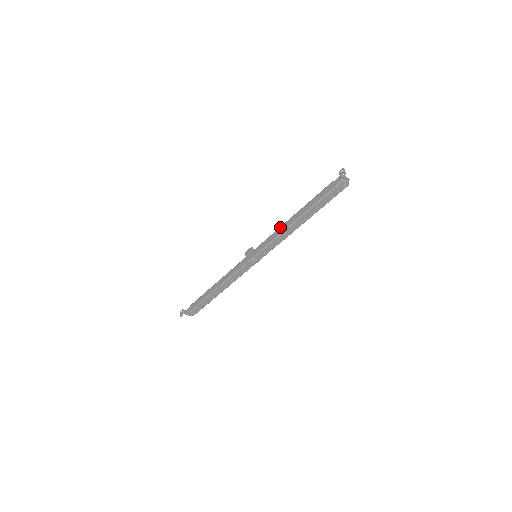
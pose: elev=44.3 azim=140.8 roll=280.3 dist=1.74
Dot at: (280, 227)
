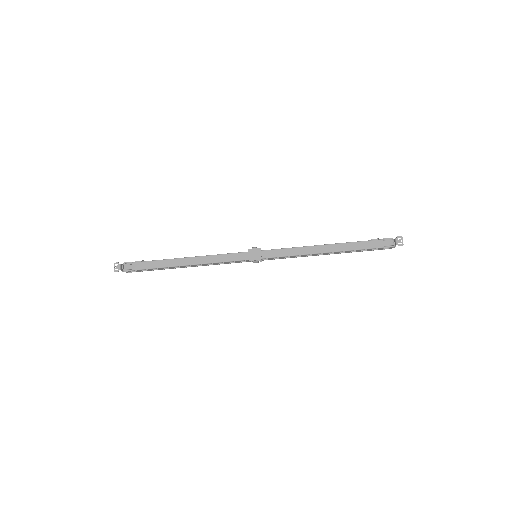
Dot at: (304, 247)
